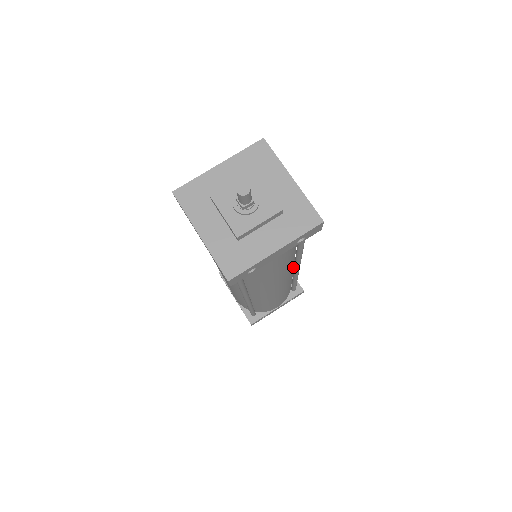
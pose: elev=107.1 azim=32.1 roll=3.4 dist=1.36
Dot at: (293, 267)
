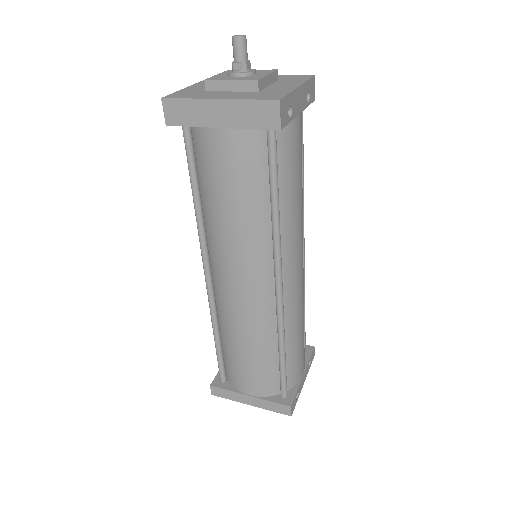
Dot at: occluded
